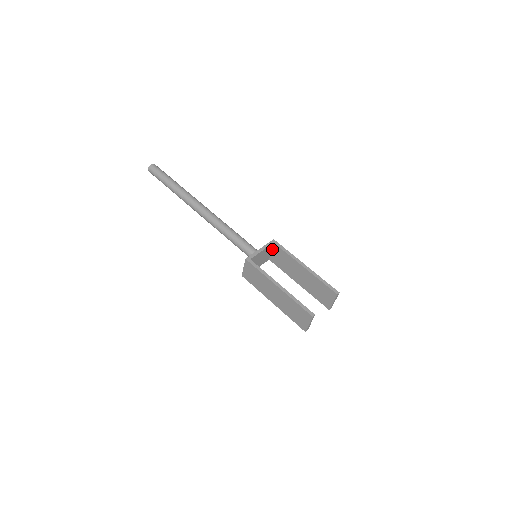
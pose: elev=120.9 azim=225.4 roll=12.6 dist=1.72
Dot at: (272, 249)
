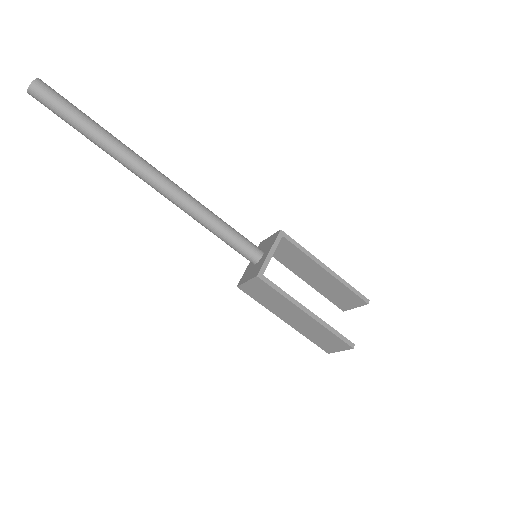
Dot at: occluded
